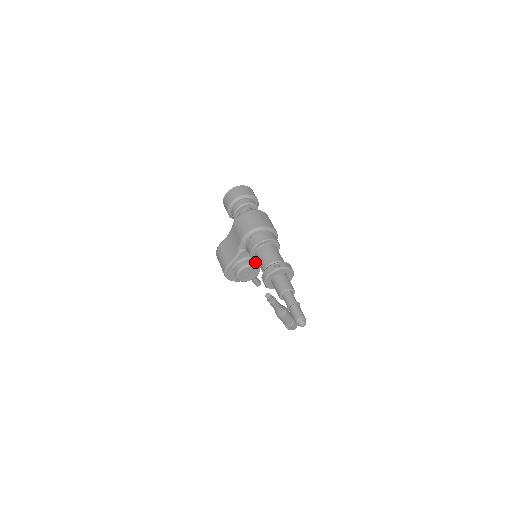
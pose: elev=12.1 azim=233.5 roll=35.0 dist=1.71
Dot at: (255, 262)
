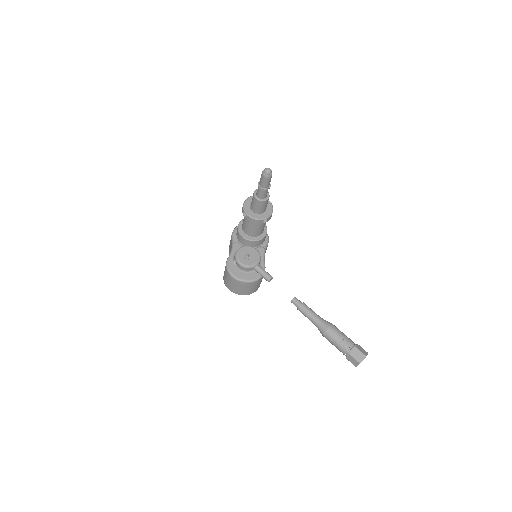
Dot at: occluded
